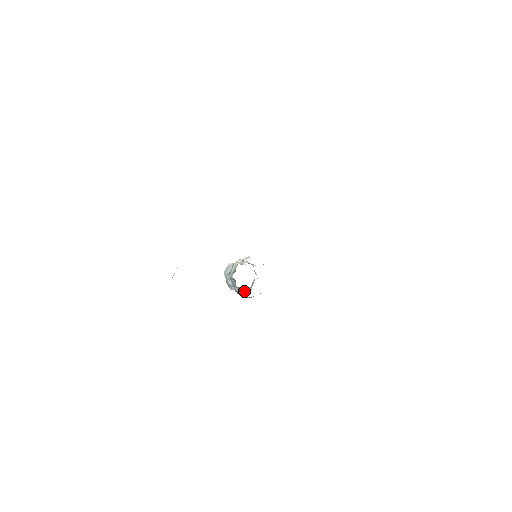
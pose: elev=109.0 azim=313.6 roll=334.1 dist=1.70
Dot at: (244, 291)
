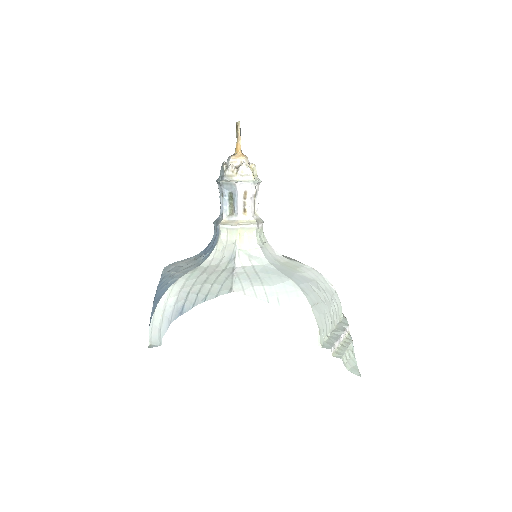
Dot at: occluded
